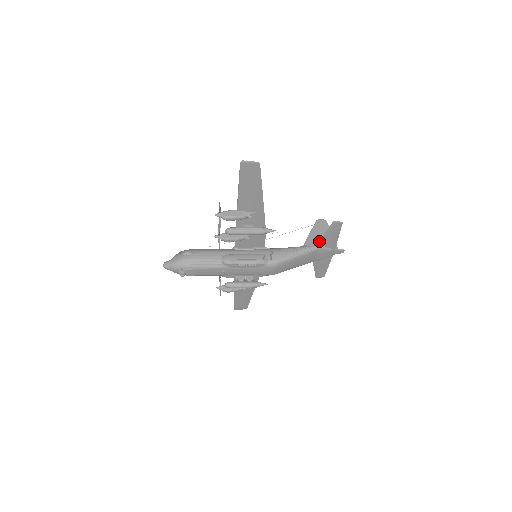
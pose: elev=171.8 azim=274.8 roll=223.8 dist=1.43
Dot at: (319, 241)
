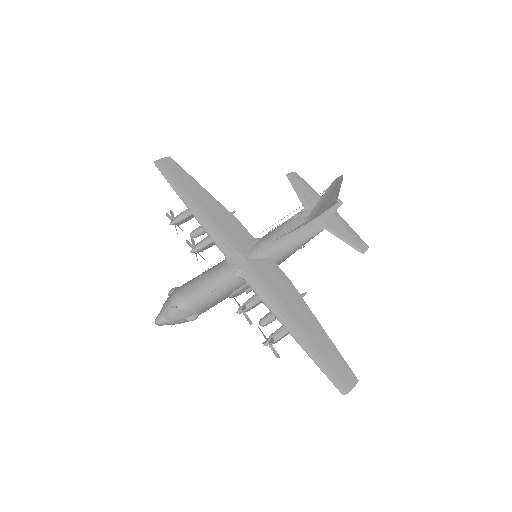
Dot at: occluded
